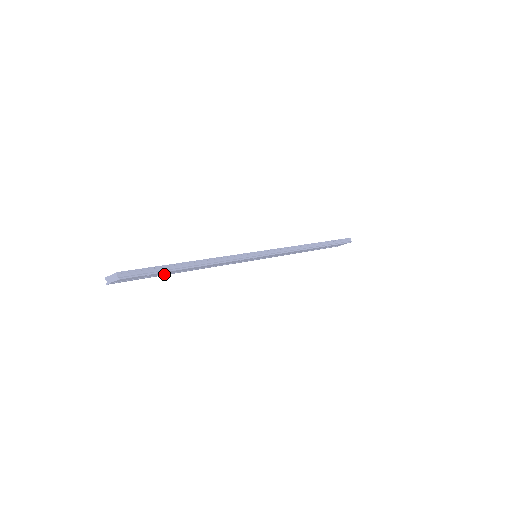
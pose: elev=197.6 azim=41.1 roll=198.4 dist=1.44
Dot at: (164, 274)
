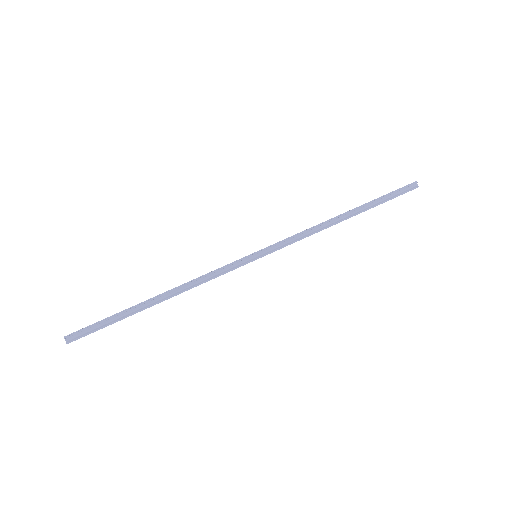
Dot at: occluded
